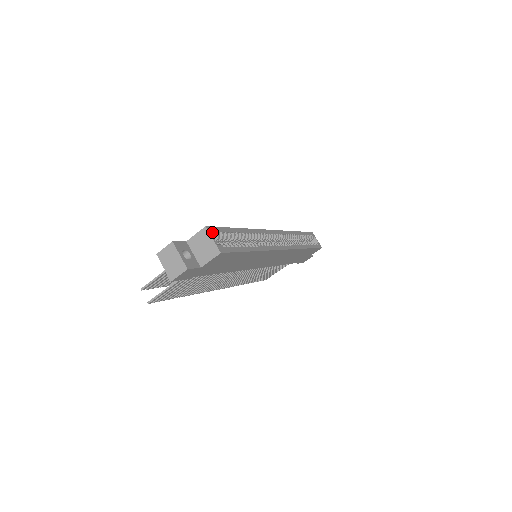
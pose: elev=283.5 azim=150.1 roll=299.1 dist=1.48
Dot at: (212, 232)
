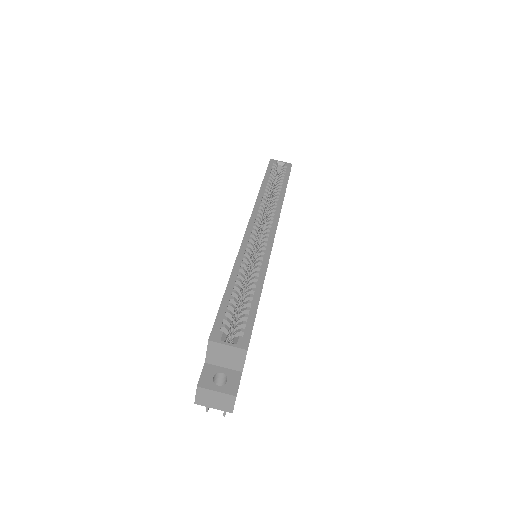
Dot at: (218, 337)
